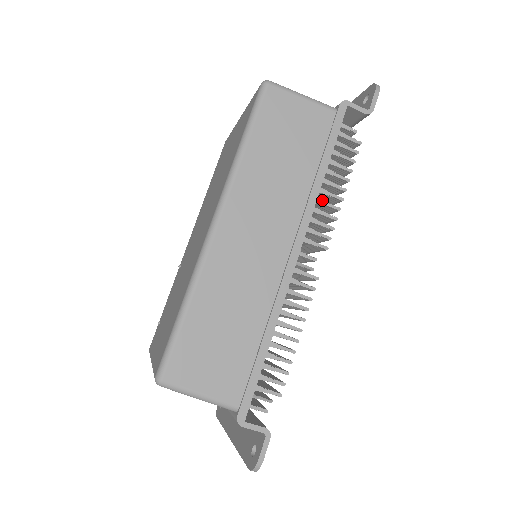
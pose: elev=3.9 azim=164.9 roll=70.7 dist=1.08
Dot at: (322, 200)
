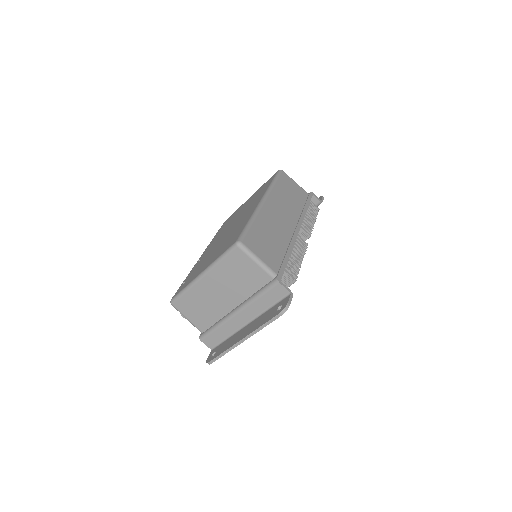
Dot at: (307, 218)
